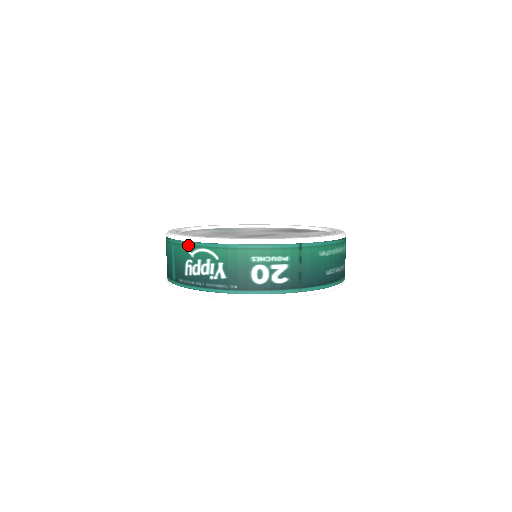
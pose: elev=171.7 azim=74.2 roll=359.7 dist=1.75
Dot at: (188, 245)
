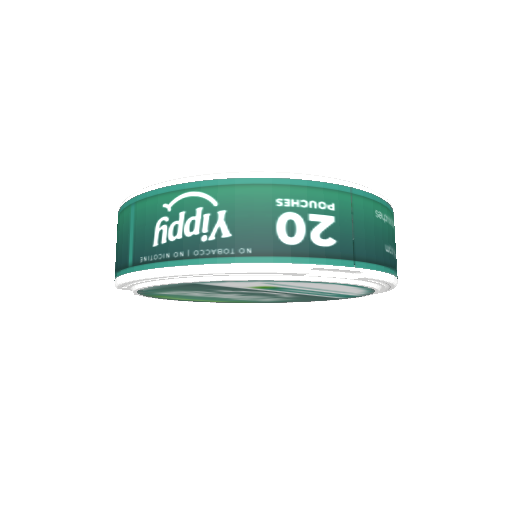
Dot at: (162, 193)
